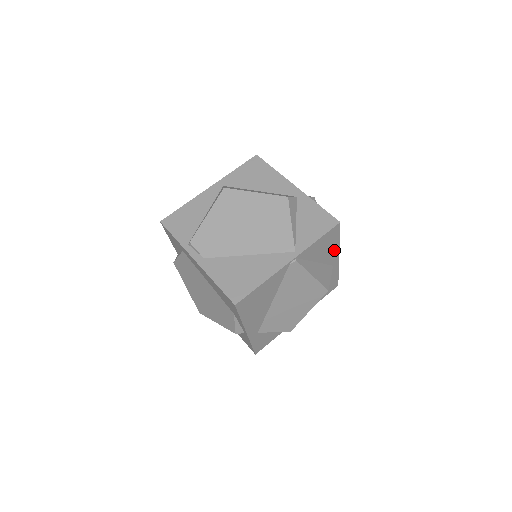
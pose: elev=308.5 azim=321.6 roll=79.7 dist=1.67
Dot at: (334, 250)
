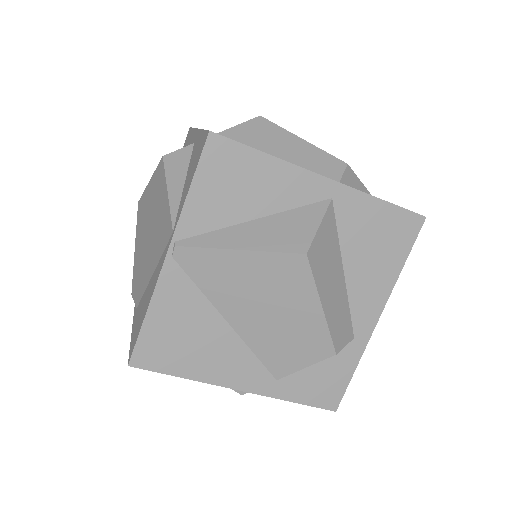
Dot at: (283, 176)
